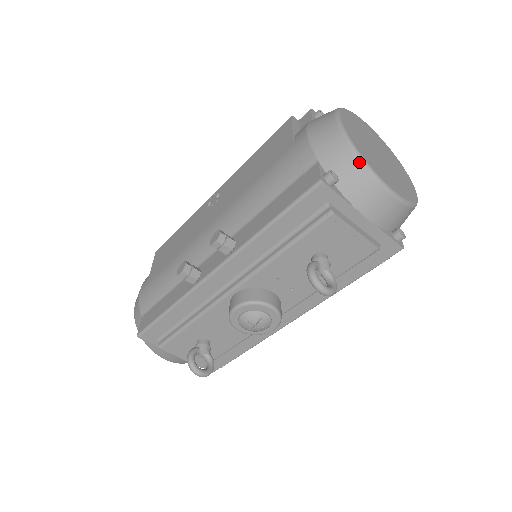
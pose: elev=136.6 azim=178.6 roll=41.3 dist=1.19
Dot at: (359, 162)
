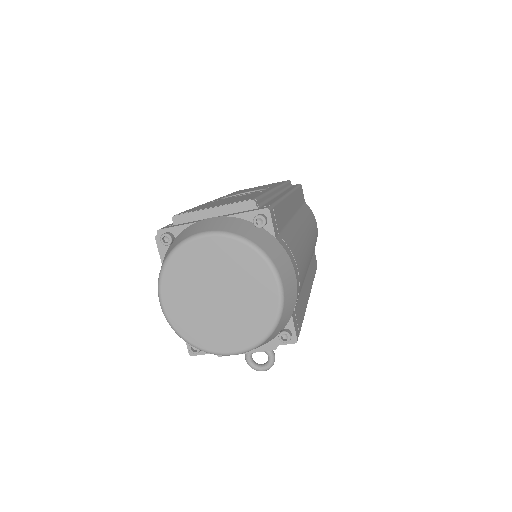
Dot at: occluded
